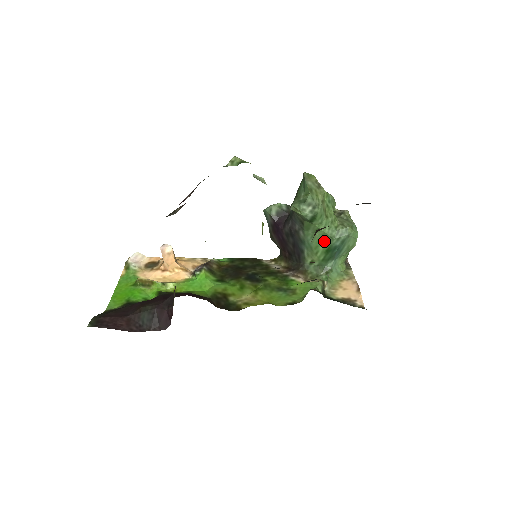
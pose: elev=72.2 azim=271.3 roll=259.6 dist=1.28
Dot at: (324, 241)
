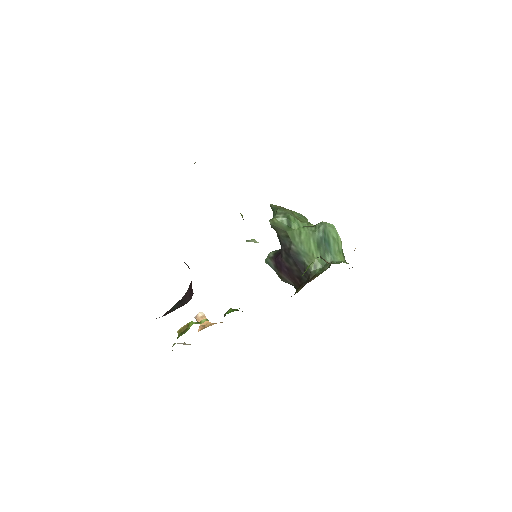
Dot at: (311, 240)
